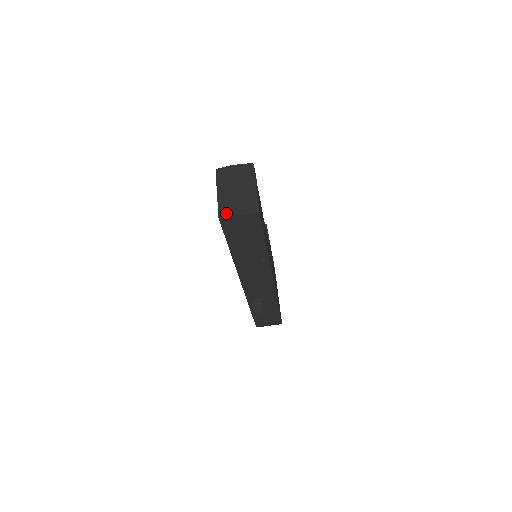
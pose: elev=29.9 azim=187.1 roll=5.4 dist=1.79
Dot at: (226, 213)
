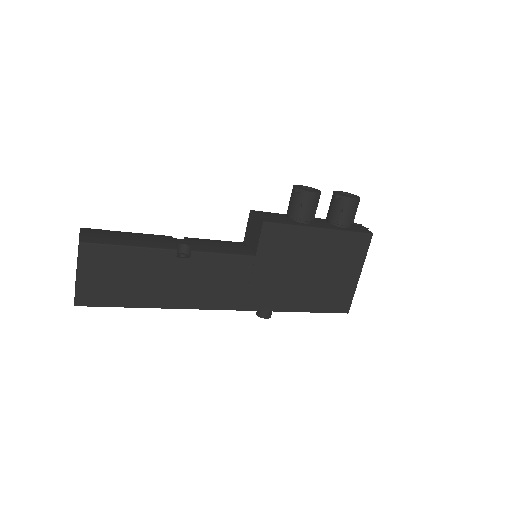
Dot at: occluded
